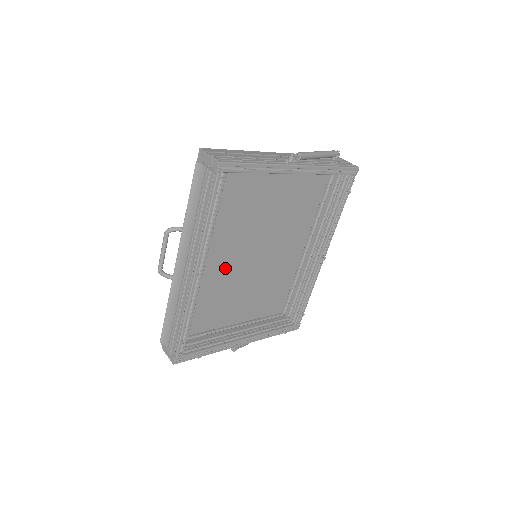
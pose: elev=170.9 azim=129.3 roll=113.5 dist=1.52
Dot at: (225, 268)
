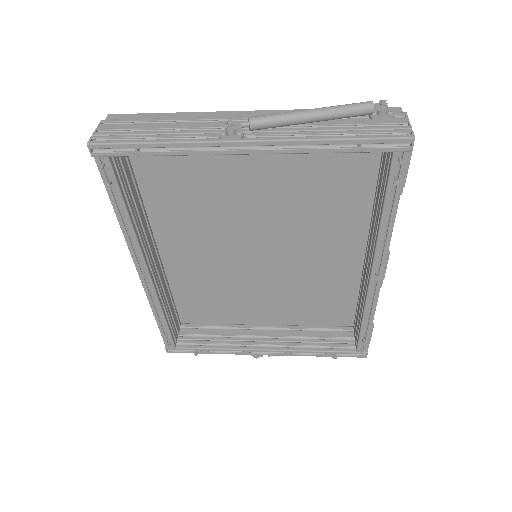
Dot at: (221, 262)
